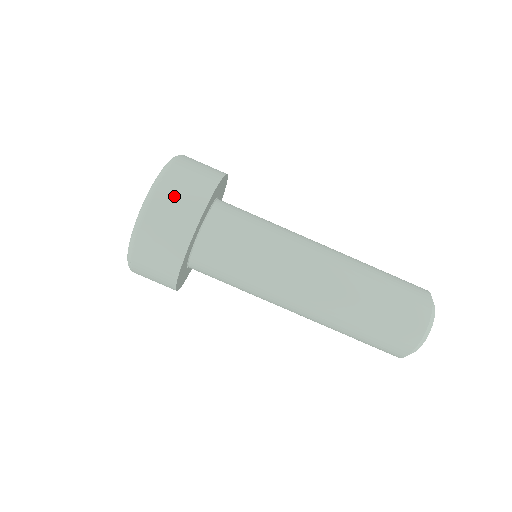
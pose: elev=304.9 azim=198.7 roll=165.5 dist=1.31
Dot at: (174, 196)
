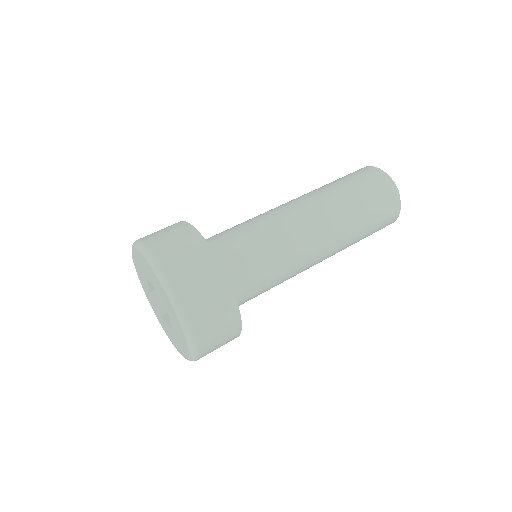
Dot at: (204, 307)
